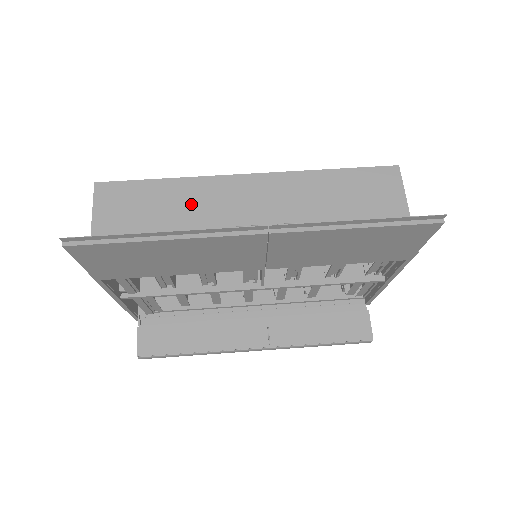
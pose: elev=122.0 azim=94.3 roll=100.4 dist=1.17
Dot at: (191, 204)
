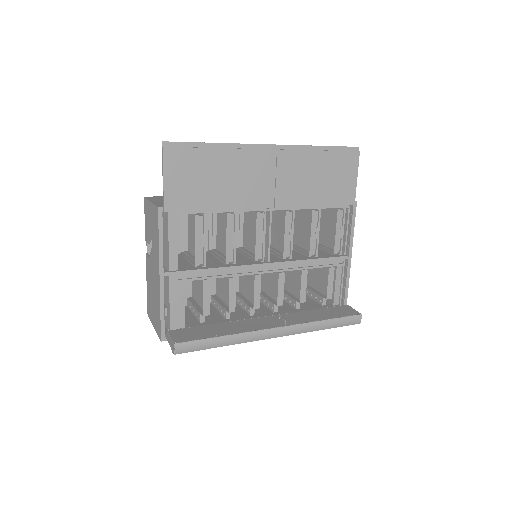
Dot at: occluded
